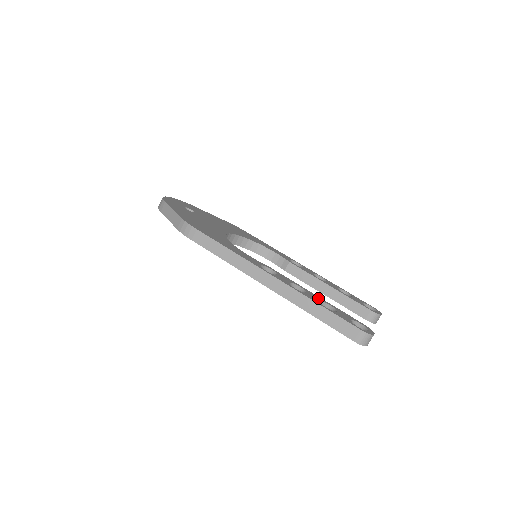
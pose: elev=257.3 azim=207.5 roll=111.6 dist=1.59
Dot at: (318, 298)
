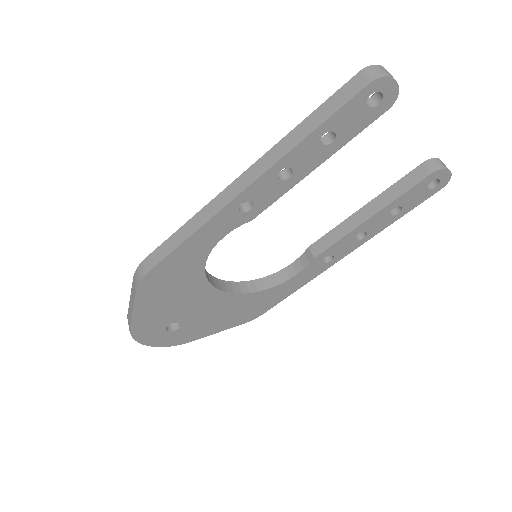
Dot at: occluded
